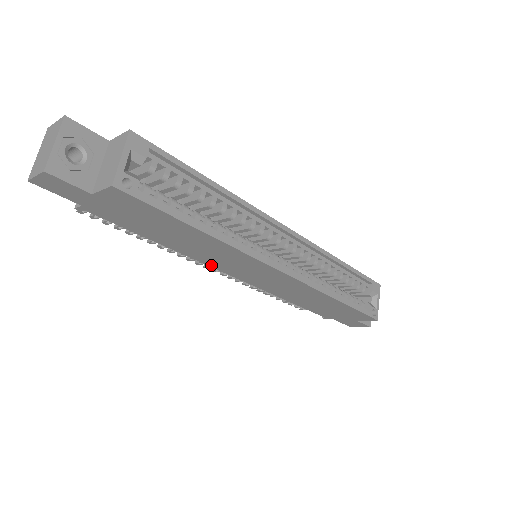
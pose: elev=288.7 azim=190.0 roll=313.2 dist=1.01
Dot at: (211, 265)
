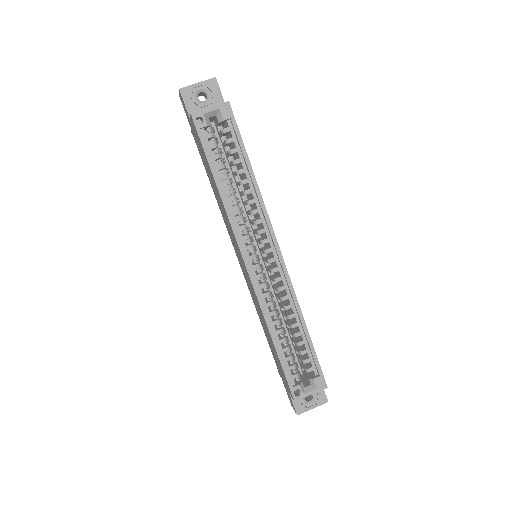
Dot at: (229, 234)
